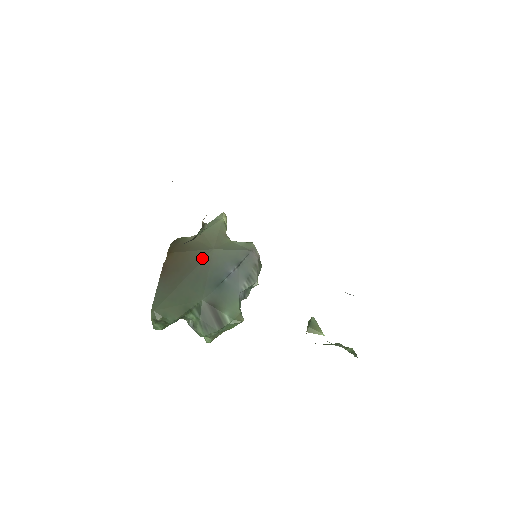
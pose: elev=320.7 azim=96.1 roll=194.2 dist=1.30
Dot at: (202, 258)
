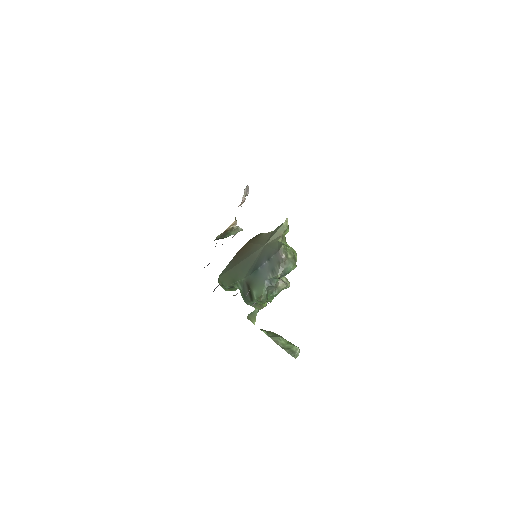
Dot at: (256, 250)
